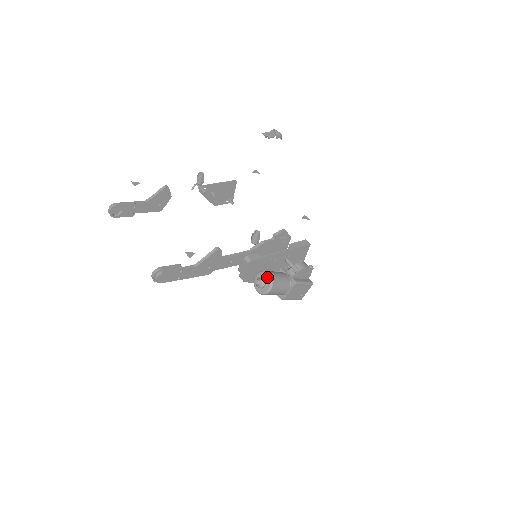
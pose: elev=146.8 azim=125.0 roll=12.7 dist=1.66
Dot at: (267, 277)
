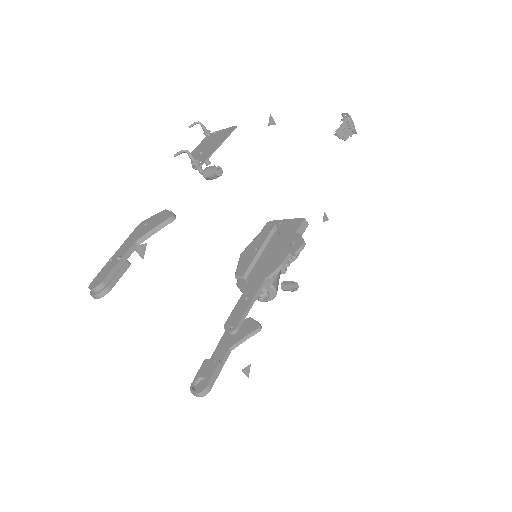
Dot at: (271, 291)
